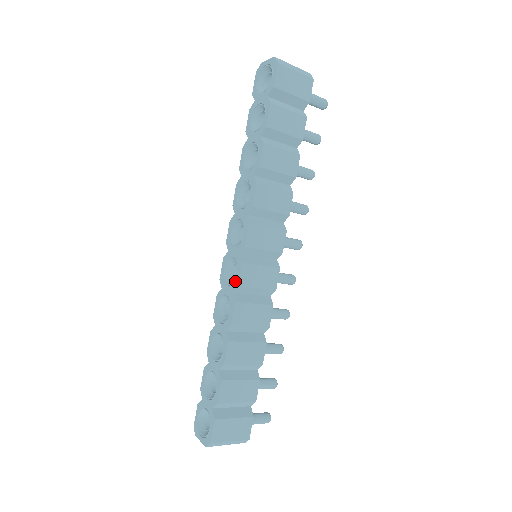
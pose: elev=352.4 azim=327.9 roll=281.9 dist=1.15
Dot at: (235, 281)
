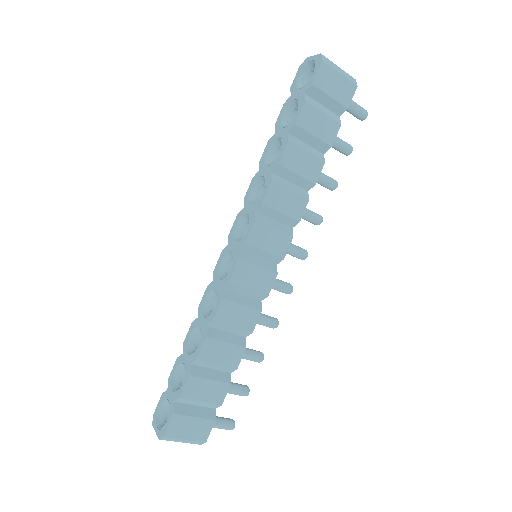
Dot at: (227, 277)
